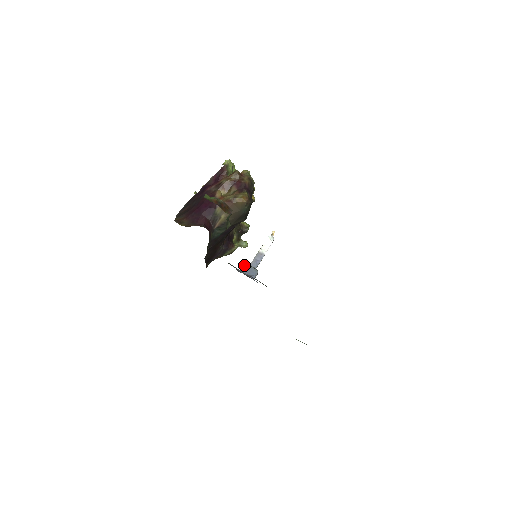
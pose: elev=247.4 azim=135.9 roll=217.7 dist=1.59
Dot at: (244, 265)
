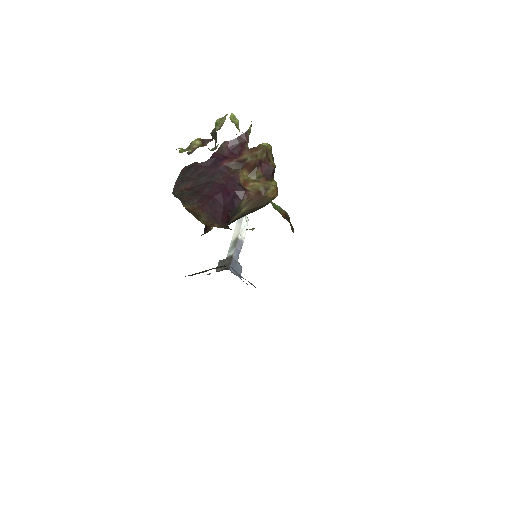
Dot at: (231, 260)
